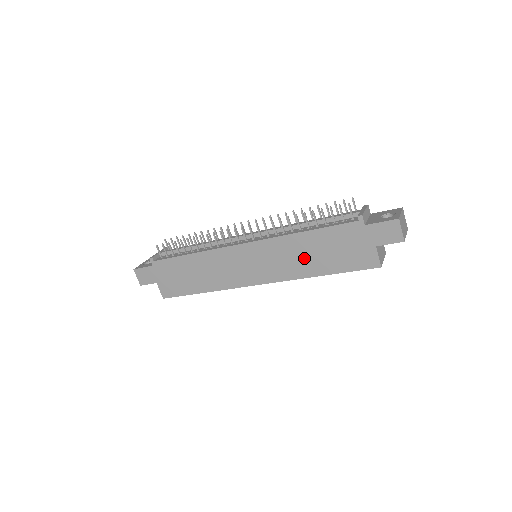
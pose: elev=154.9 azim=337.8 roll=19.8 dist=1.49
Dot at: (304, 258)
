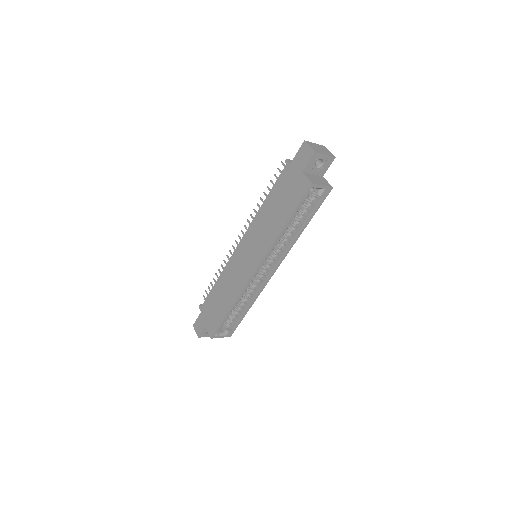
Dot at: (271, 222)
